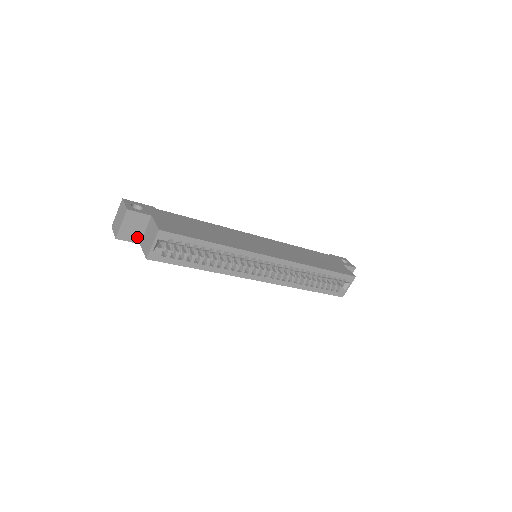
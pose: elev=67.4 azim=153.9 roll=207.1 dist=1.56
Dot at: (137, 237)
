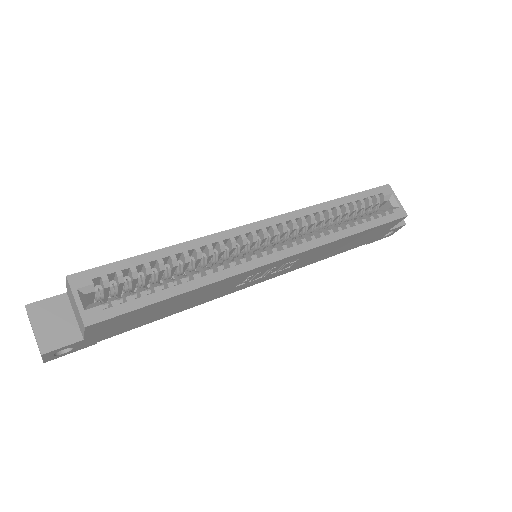
Dot at: (71, 333)
